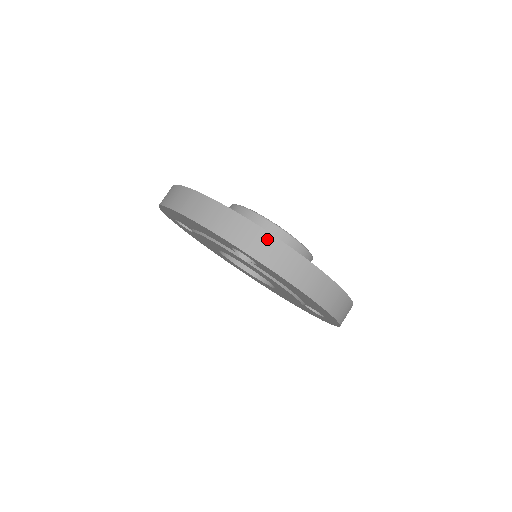
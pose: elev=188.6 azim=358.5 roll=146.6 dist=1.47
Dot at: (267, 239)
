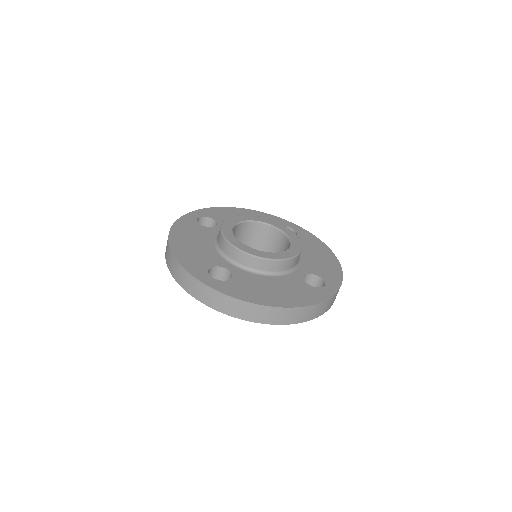
Dot at: (212, 293)
